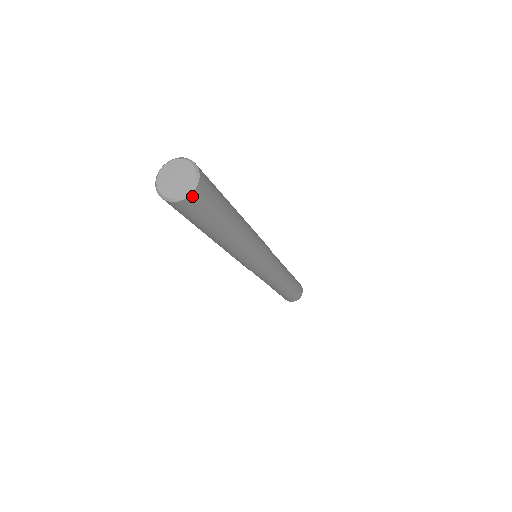
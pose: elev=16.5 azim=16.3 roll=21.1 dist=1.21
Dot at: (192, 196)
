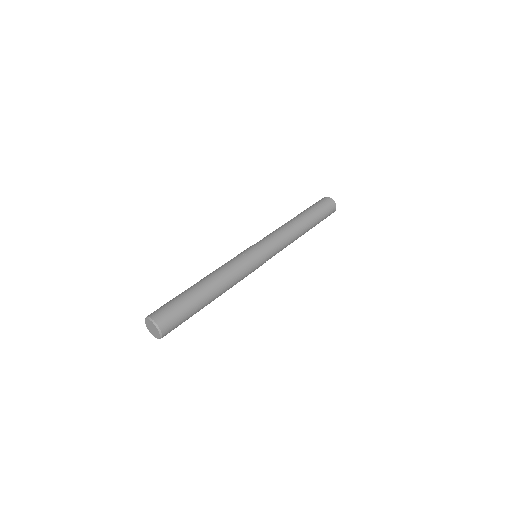
Dot at: occluded
